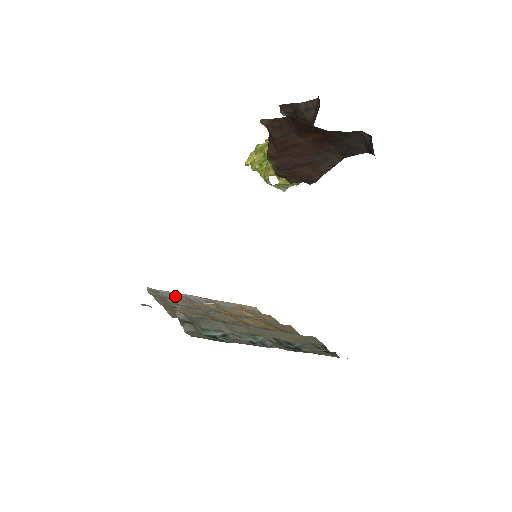
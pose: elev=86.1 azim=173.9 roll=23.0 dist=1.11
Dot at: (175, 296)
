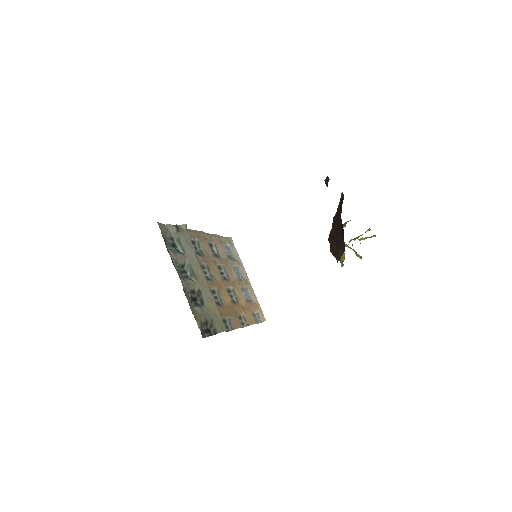
Dot at: (235, 256)
